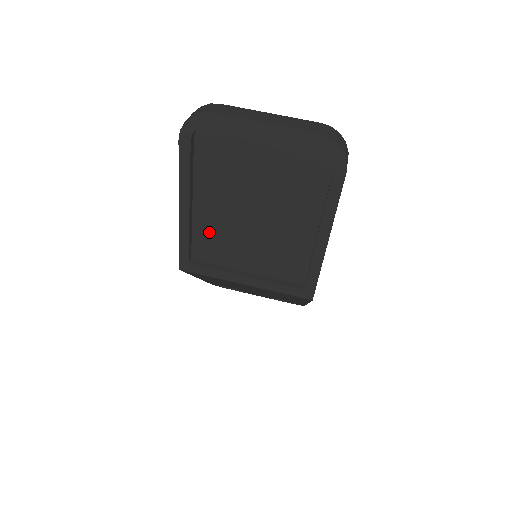
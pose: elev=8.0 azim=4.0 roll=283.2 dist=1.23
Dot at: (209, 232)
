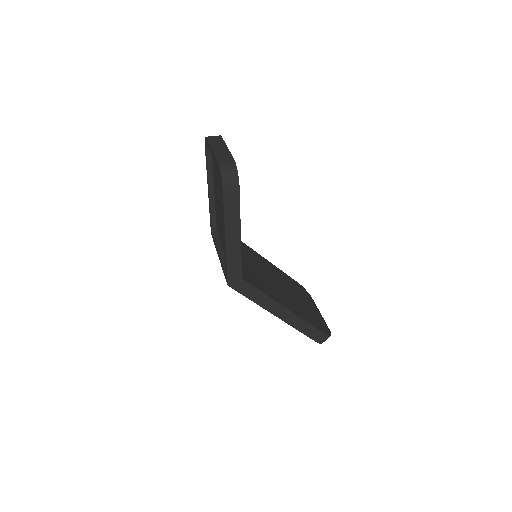
Dot at: occluded
